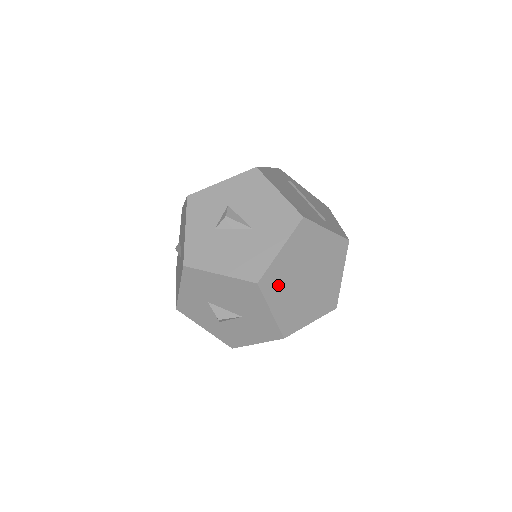
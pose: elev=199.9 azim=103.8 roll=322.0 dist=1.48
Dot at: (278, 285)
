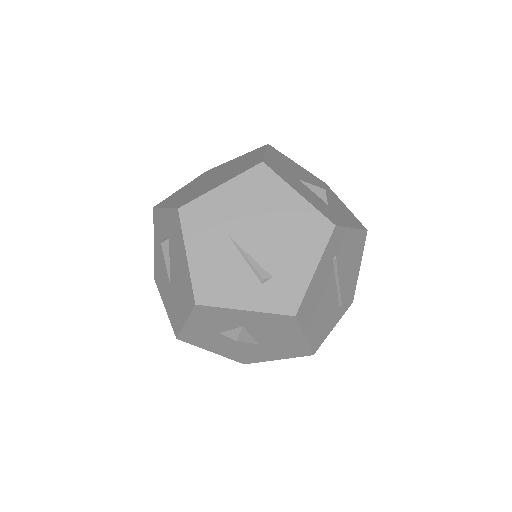
Dot at: occluded
